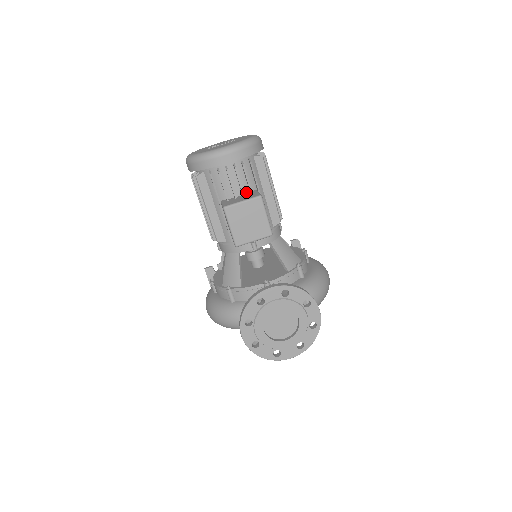
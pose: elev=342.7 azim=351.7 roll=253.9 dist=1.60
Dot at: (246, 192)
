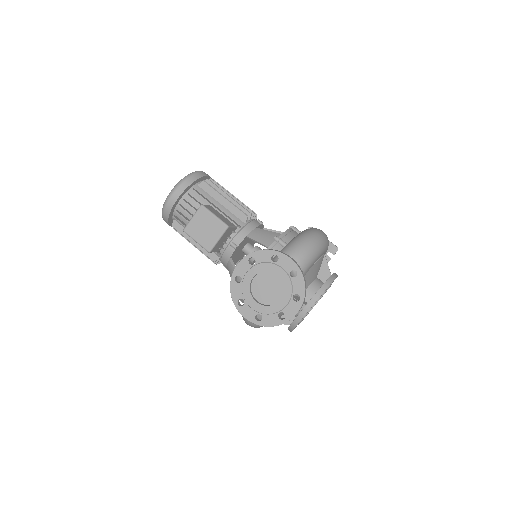
Dot at: occluded
